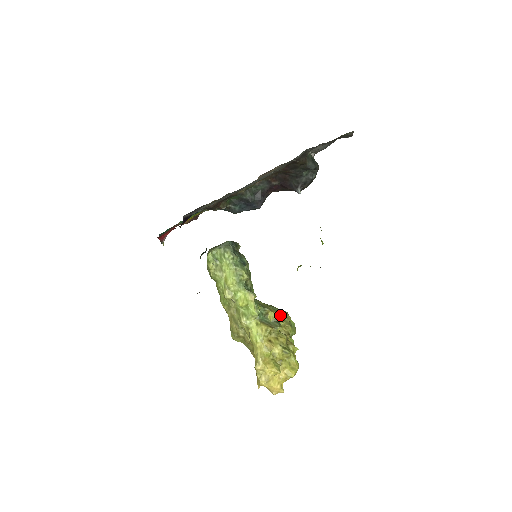
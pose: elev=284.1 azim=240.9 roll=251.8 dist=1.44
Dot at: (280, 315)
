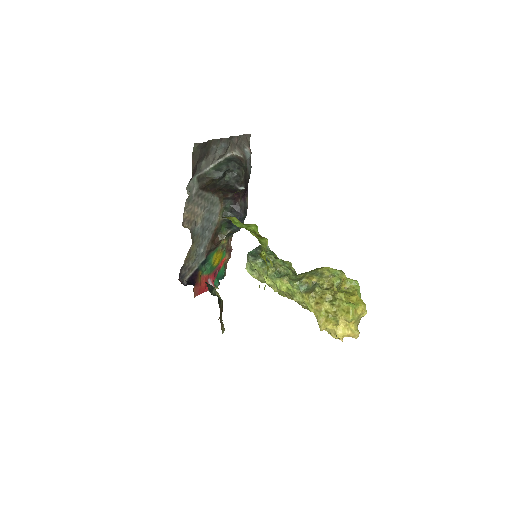
Dot at: (317, 276)
